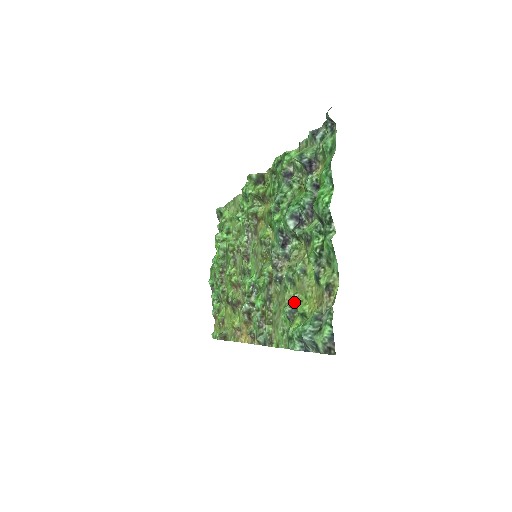
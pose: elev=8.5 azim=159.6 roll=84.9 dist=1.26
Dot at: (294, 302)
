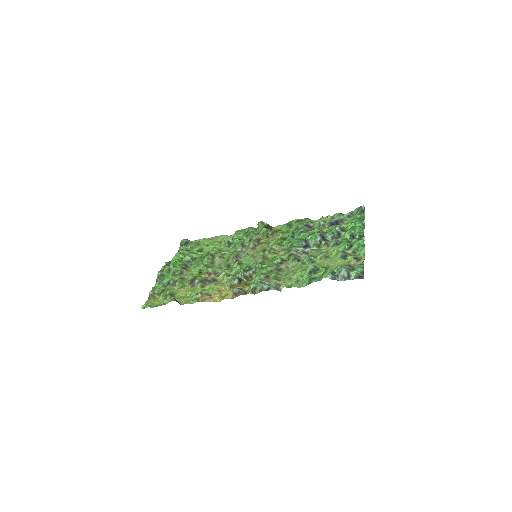
Dot at: (317, 266)
